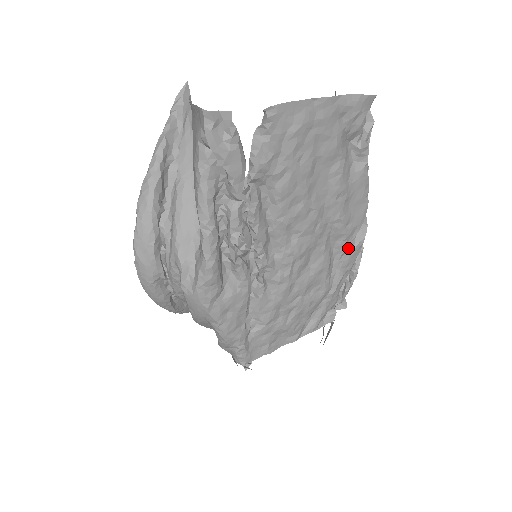
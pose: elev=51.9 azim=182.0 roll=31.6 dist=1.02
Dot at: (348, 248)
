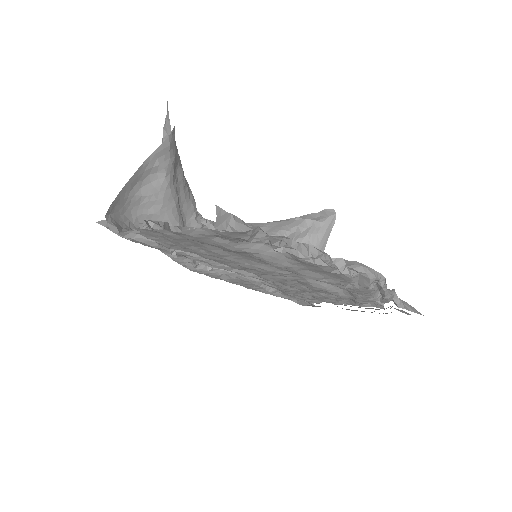
Dot at: (345, 287)
